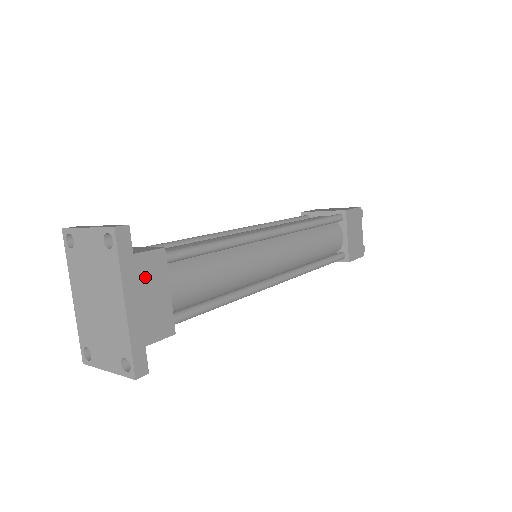
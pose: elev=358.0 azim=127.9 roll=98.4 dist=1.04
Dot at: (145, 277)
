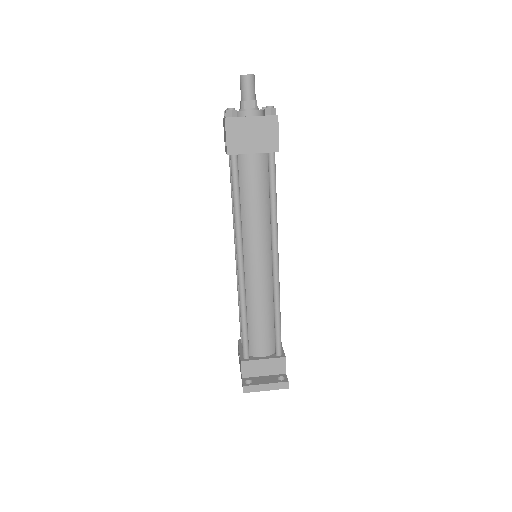
Dot at: occluded
